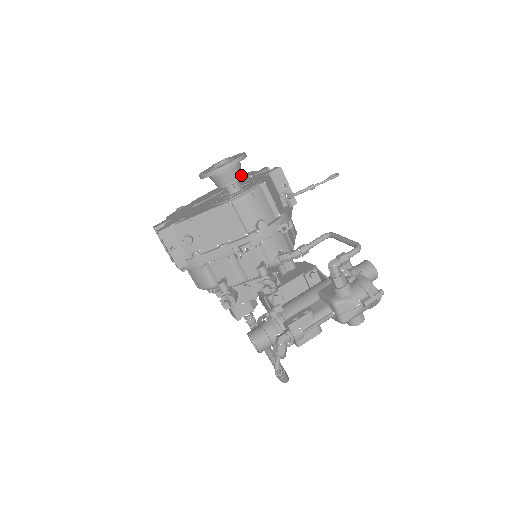
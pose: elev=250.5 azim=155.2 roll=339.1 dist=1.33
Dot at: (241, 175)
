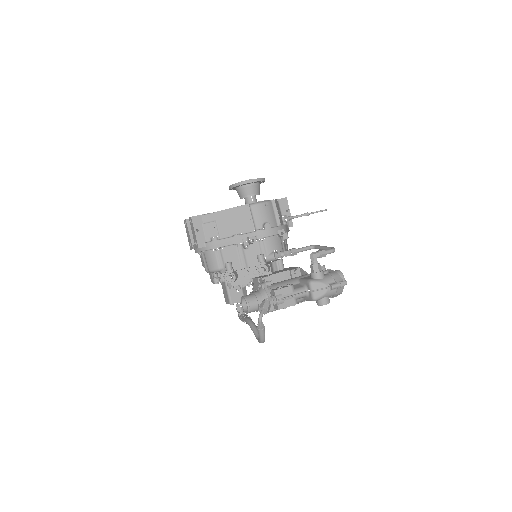
Dot at: (259, 193)
